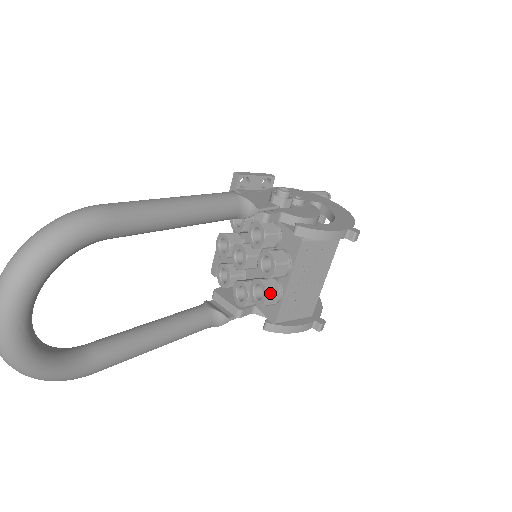
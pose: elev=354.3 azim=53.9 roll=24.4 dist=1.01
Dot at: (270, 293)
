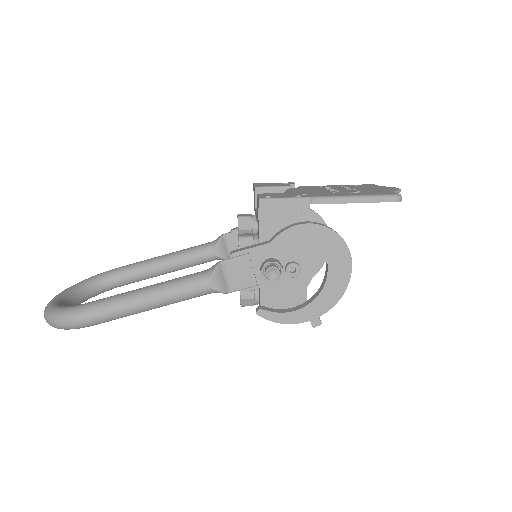
Dot at: occluded
